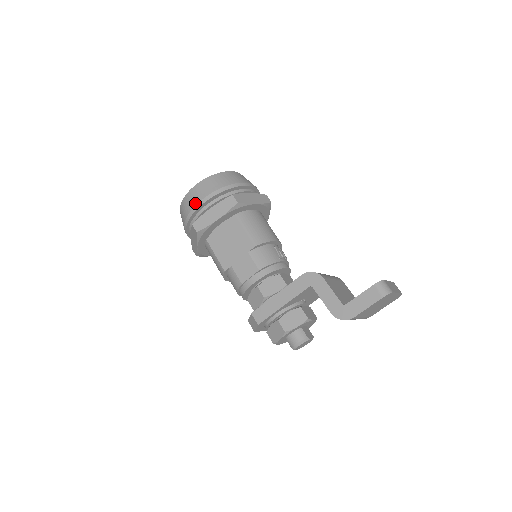
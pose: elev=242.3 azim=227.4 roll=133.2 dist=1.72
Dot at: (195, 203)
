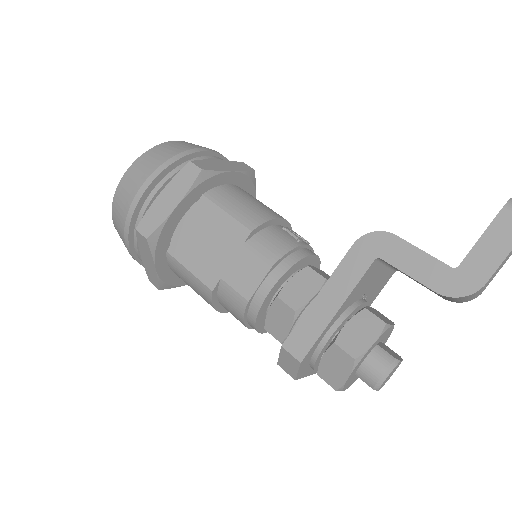
Dot at: (132, 195)
